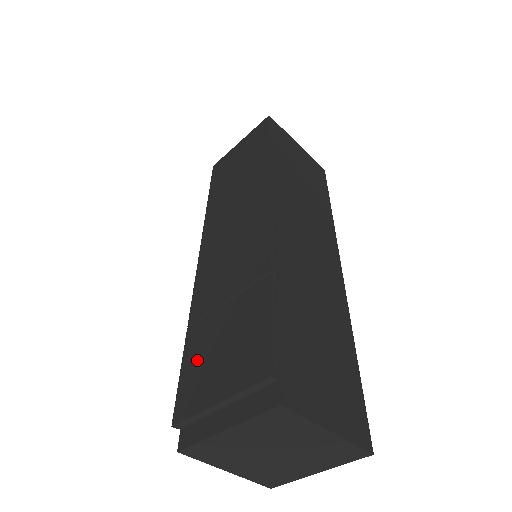
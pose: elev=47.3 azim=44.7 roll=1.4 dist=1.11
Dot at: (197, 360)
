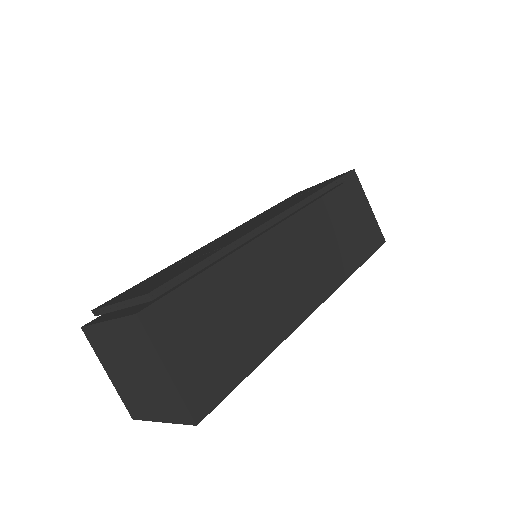
Dot at: (143, 283)
